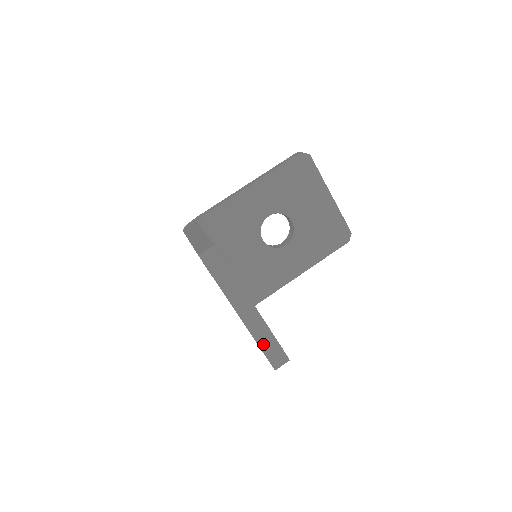
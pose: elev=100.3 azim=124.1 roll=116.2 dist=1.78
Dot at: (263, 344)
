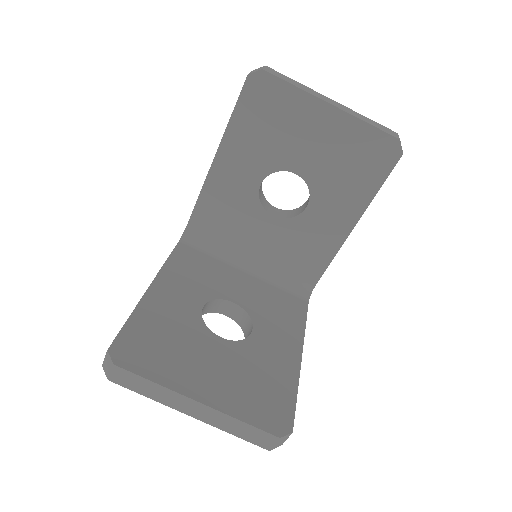
Dot at: (237, 432)
